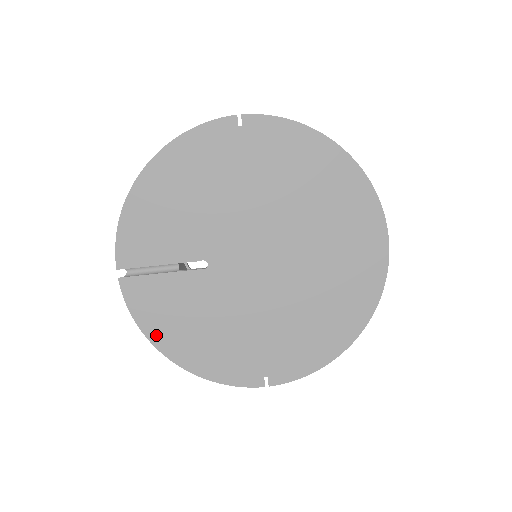
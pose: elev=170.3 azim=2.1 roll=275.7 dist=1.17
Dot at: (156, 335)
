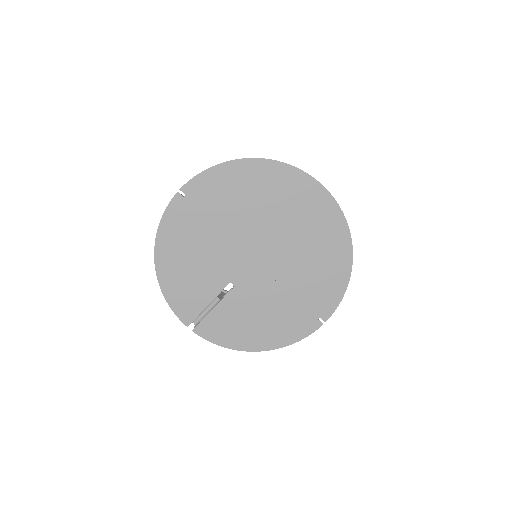
Dot at: (238, 344)
